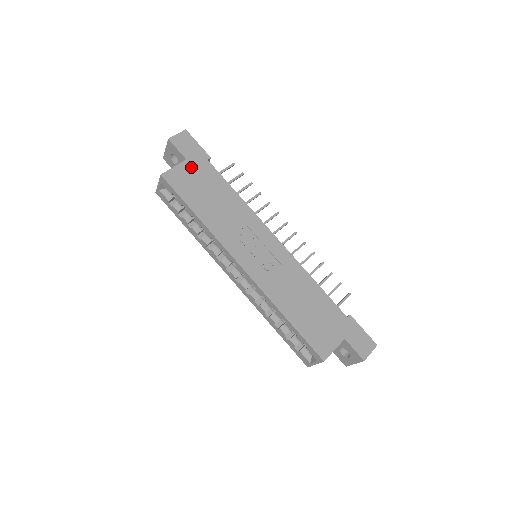
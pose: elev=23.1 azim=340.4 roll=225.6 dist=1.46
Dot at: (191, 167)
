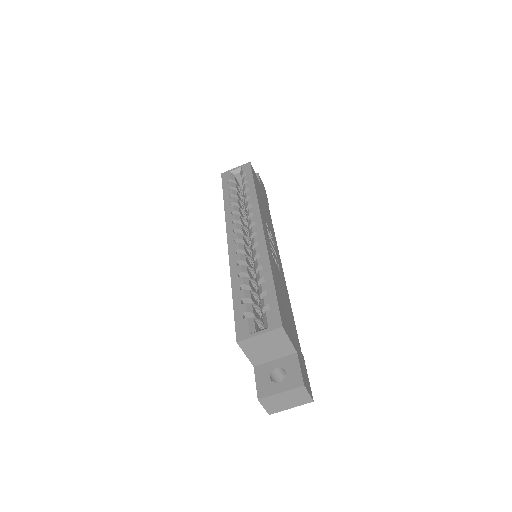
Dot at: (261, 188)
